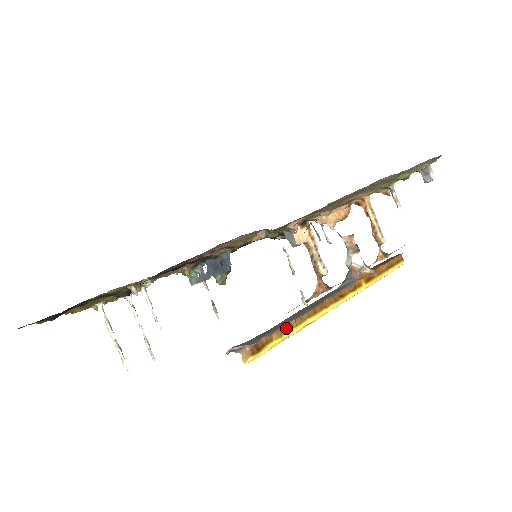
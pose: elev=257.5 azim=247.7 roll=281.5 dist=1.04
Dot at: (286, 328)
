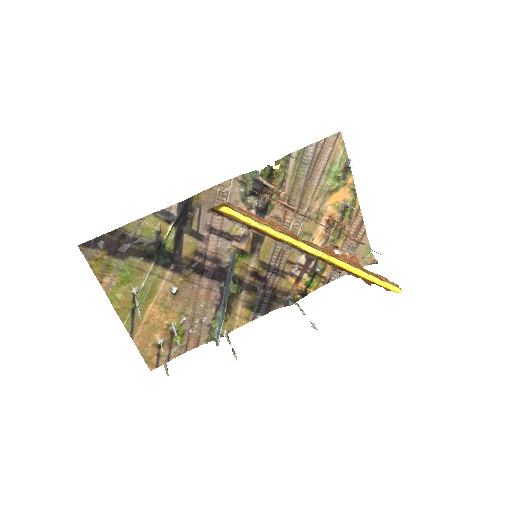
Dot at: (258, 221)
